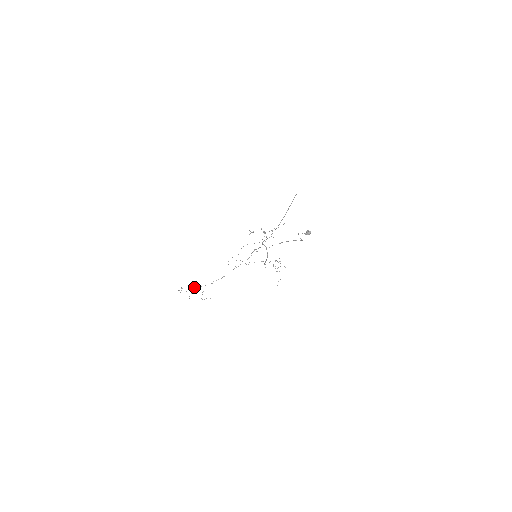
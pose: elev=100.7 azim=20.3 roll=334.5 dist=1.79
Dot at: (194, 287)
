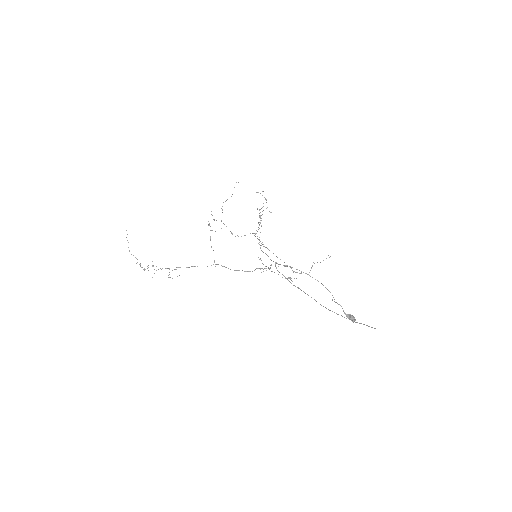
Dot at: (160, 268)
